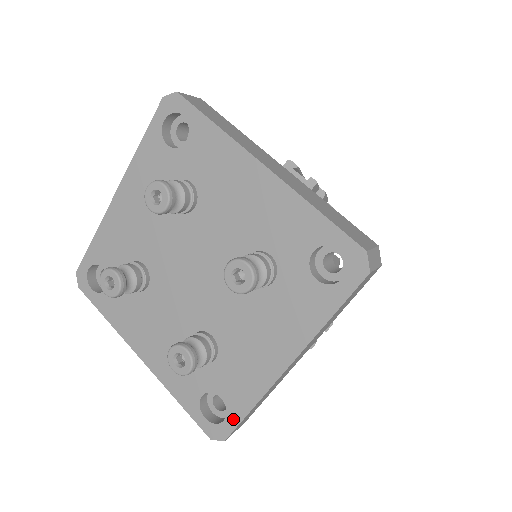
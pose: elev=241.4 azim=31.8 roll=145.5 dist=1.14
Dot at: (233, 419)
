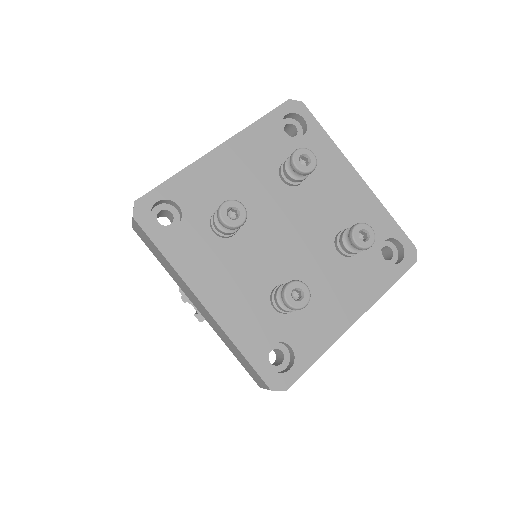
Dot at: (300, 367)
